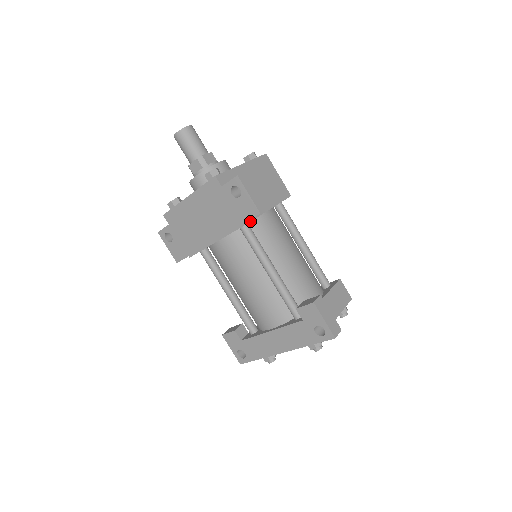
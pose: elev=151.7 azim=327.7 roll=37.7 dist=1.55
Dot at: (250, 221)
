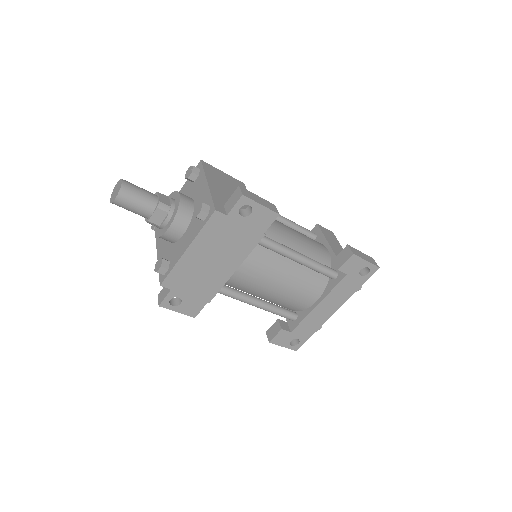
Dot at: occluded
